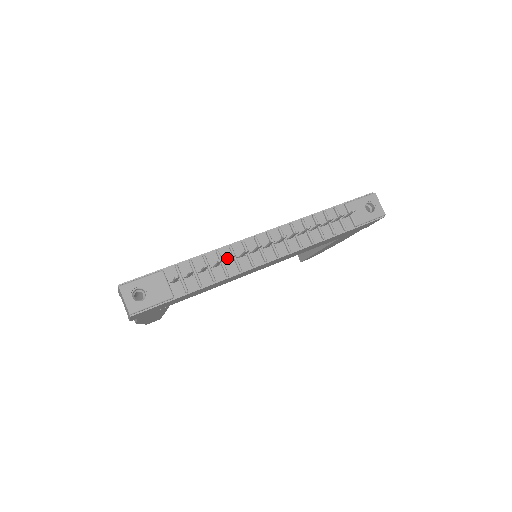
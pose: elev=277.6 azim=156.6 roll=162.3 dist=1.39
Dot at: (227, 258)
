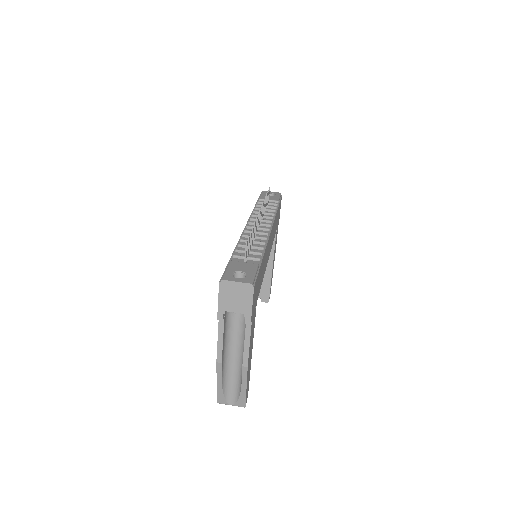
Dot at: occluded
